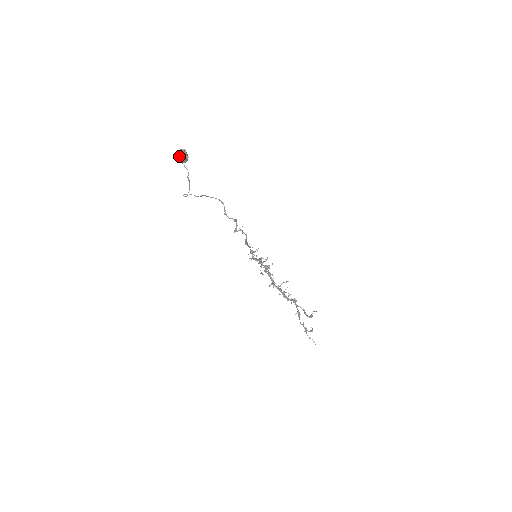
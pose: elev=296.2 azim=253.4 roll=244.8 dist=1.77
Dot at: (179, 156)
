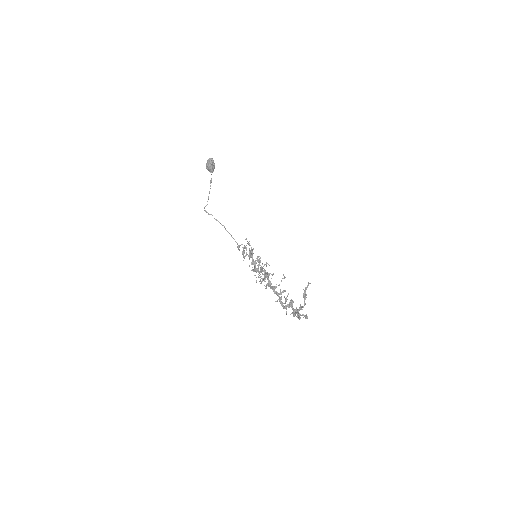
Dot at: (208, 160)
